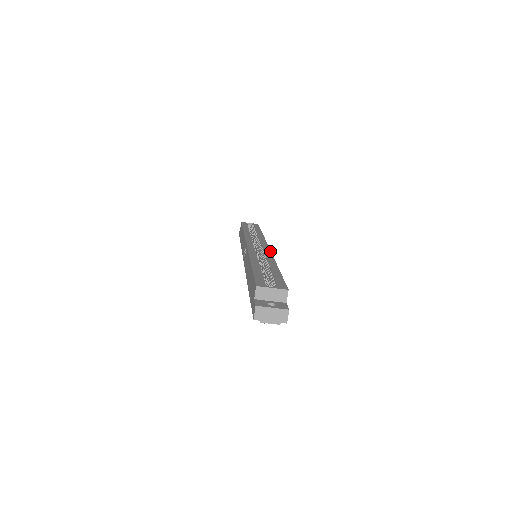
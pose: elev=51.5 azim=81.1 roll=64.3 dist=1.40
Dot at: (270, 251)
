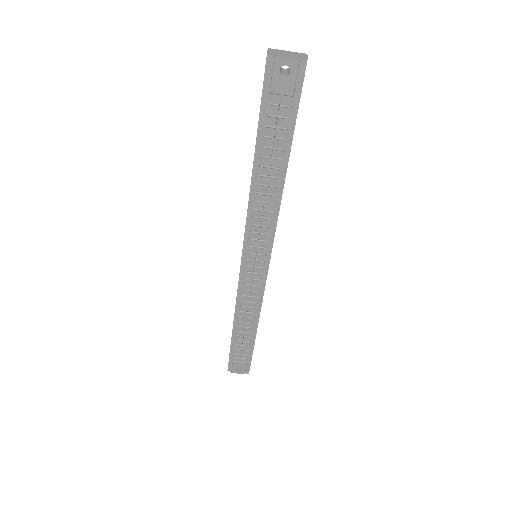
Dot at: occluded
